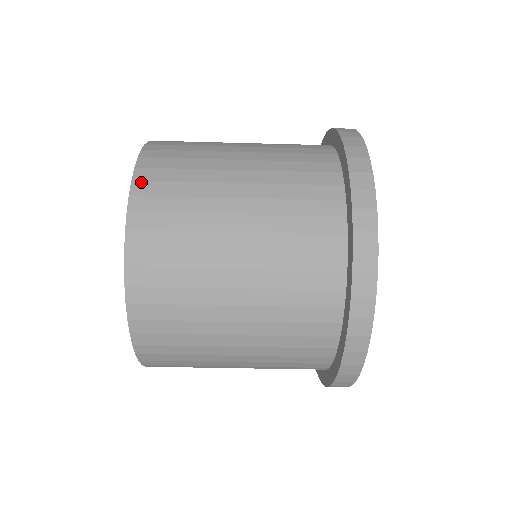
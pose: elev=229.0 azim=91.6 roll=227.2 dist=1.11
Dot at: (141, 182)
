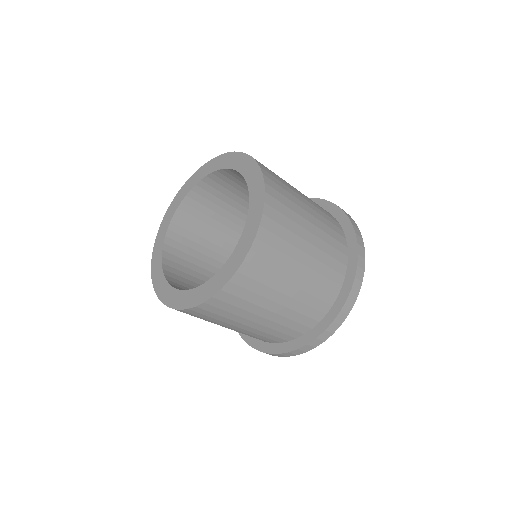
Dot at: (269, 207)
